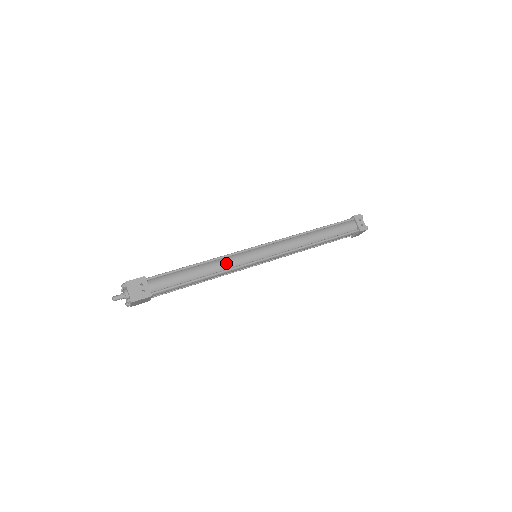
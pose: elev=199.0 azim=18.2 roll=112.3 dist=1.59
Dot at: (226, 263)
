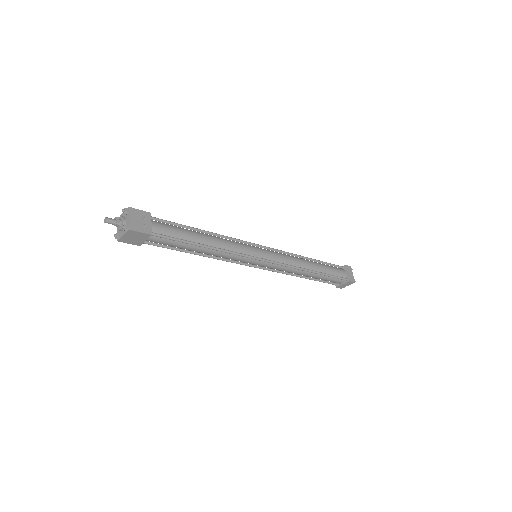
Dot at: (231, 244)
